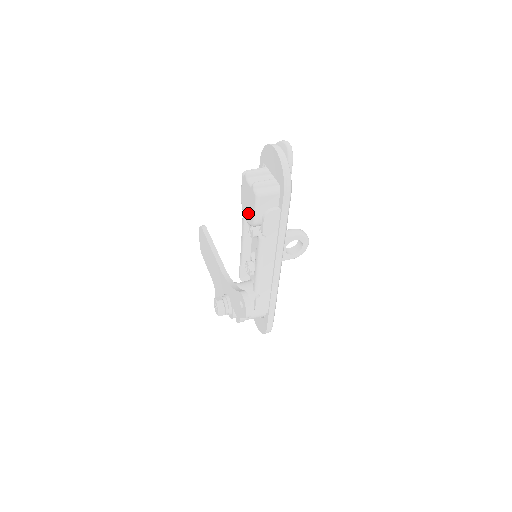
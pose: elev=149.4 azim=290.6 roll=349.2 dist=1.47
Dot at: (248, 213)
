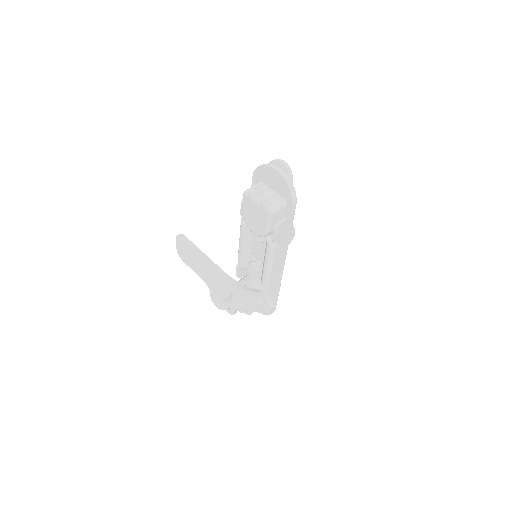
Dot at: (256, 227)
